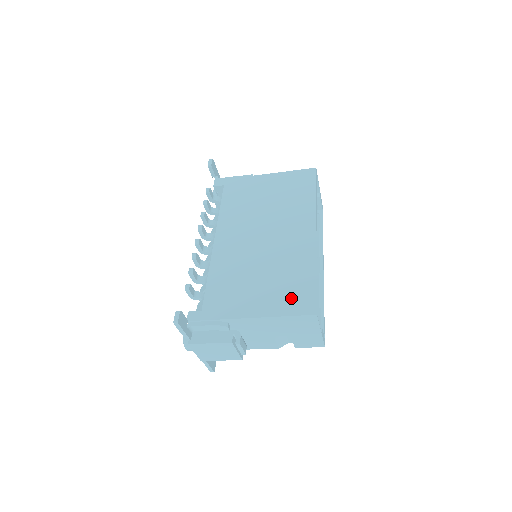
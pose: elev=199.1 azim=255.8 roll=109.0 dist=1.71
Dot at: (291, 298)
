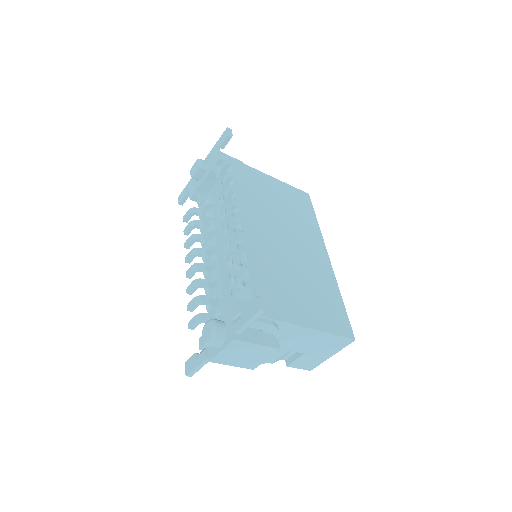
Dot at: (332, 317)
